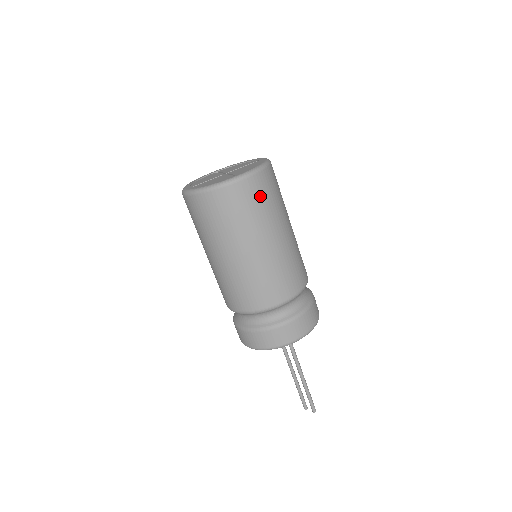
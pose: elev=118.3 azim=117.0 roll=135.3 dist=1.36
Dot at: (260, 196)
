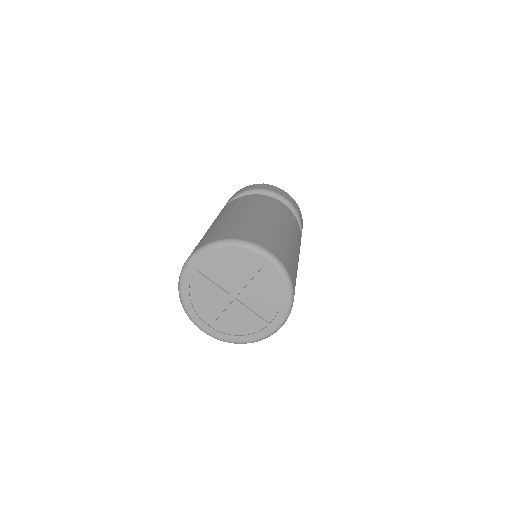
Dot at: occluded
